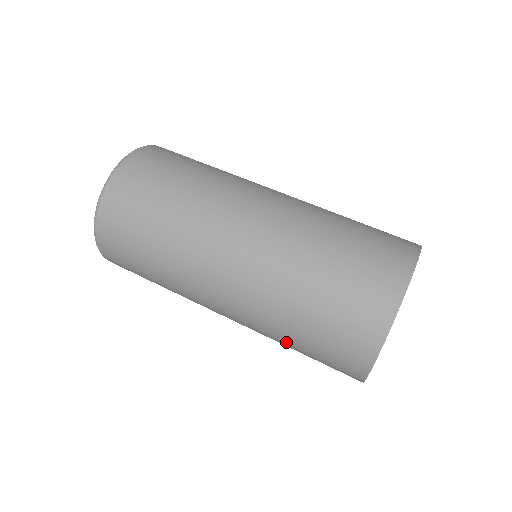
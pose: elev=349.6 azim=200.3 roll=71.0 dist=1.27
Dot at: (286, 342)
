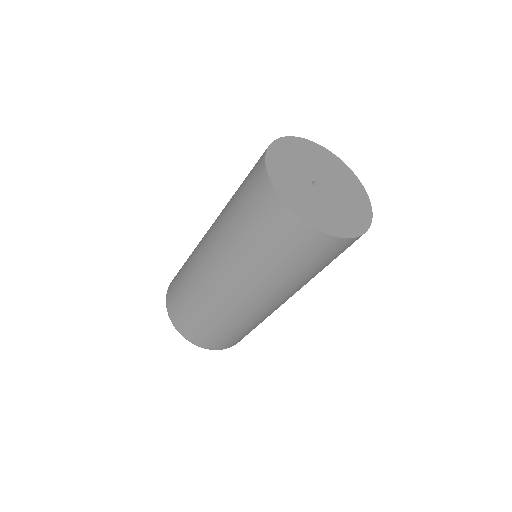
Dot at: (254, 254)
